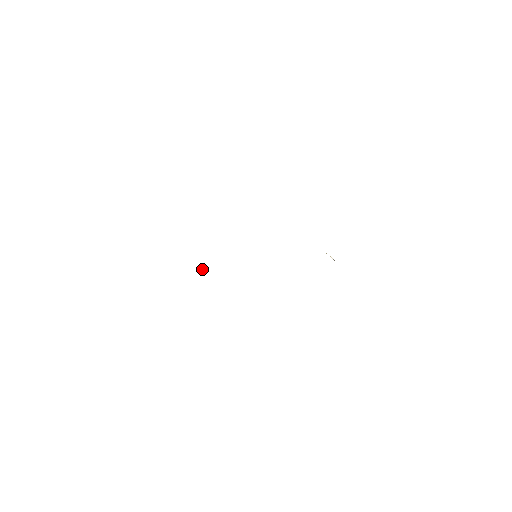
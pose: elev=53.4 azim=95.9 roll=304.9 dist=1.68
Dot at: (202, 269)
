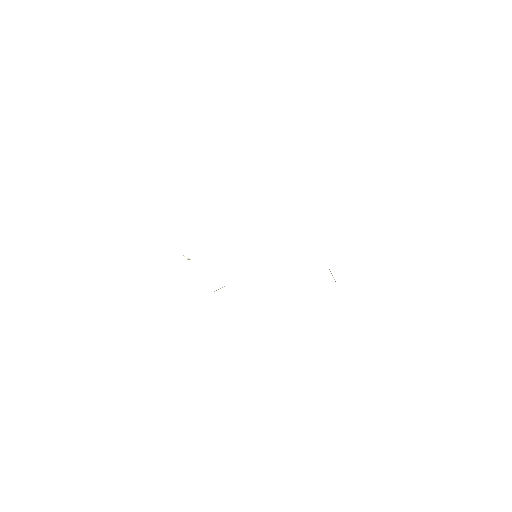
Dot at: (186, 258)
